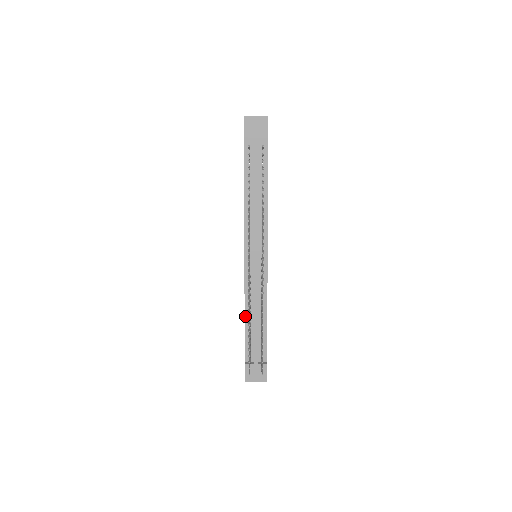
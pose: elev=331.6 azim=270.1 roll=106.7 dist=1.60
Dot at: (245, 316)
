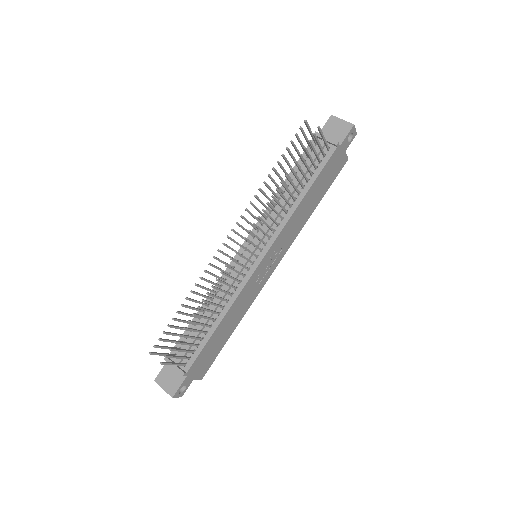
Dot at: (202, 306)
